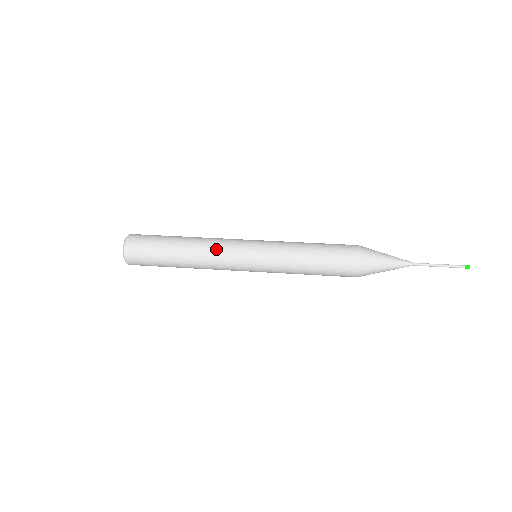
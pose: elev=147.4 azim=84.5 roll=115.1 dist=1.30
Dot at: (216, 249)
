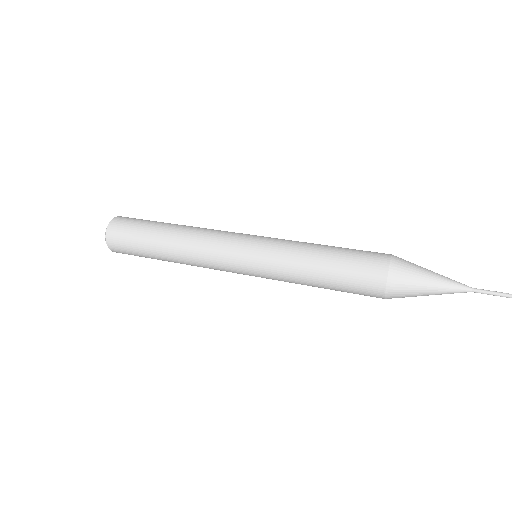
Dot at: (204, 246)
